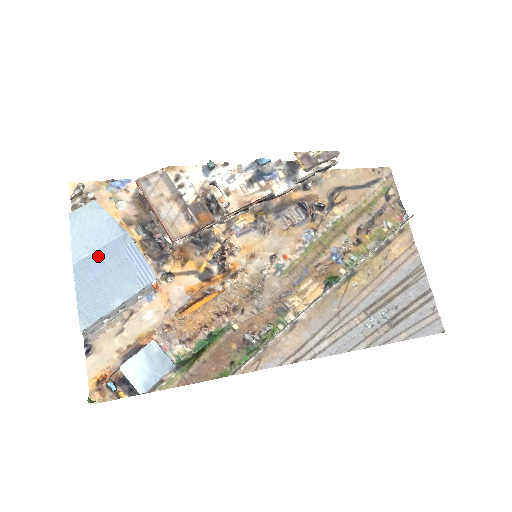
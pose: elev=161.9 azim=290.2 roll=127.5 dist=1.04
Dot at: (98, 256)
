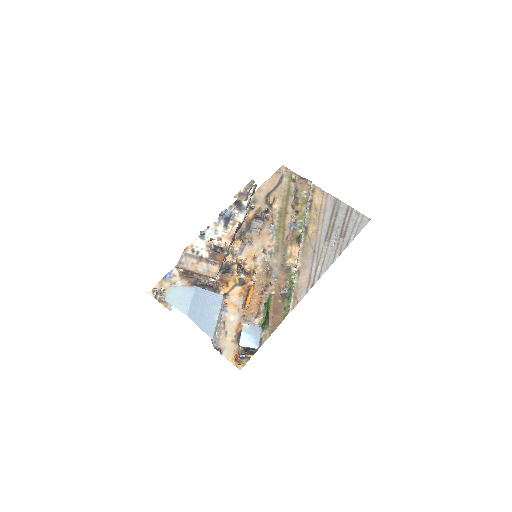
Dot at: (193, 305)
